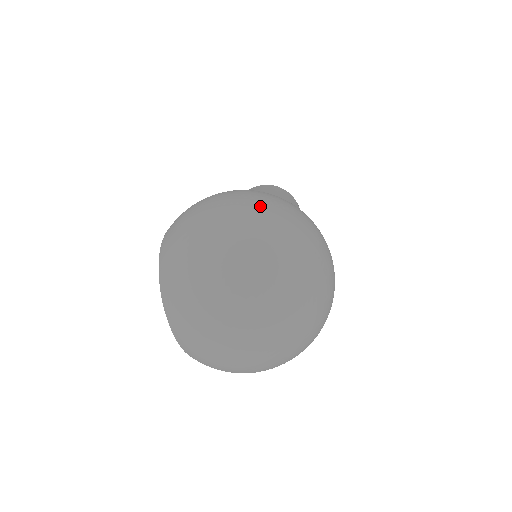
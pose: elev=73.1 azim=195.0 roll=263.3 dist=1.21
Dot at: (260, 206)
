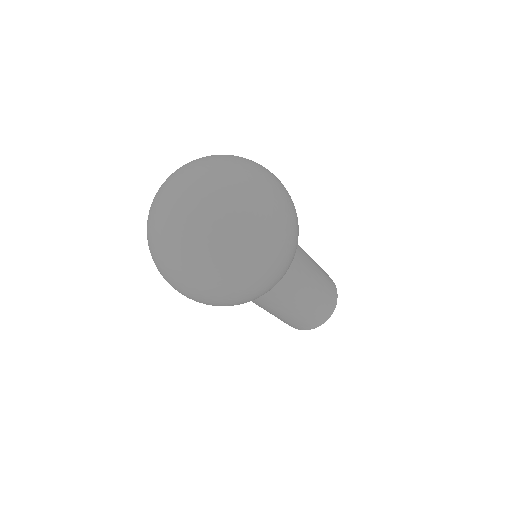
Dot at: (259, 164)
